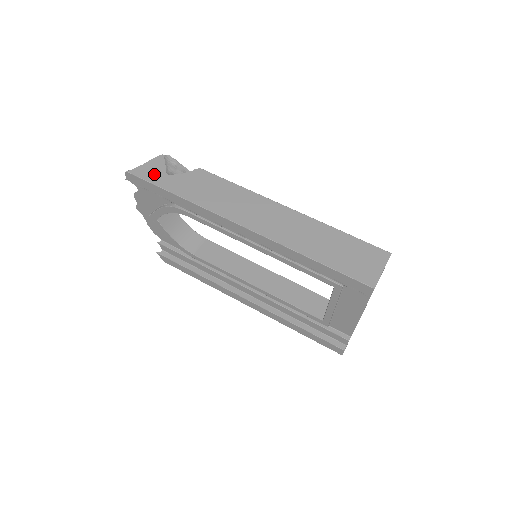
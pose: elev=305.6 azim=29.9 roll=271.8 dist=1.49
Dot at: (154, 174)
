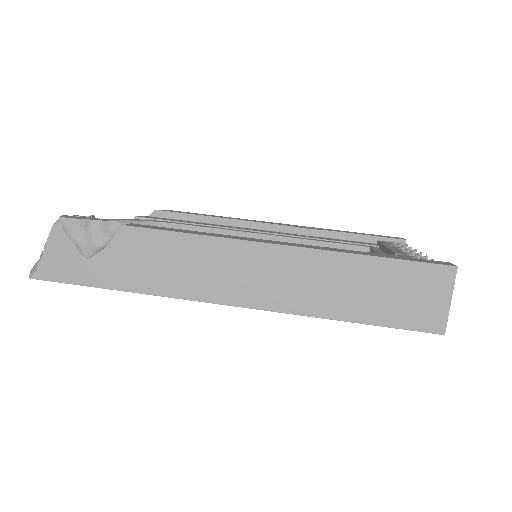
Dot at: (68, 267)
